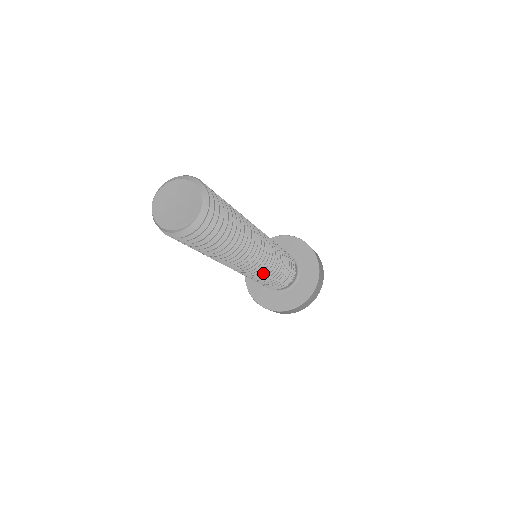
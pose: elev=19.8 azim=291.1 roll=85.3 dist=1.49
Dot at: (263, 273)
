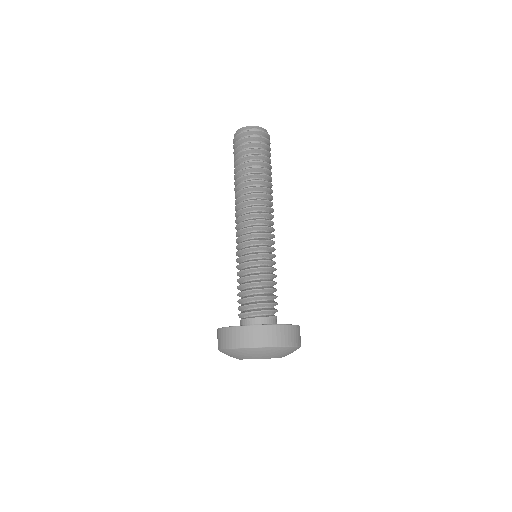
Dot at: (263, 246)
